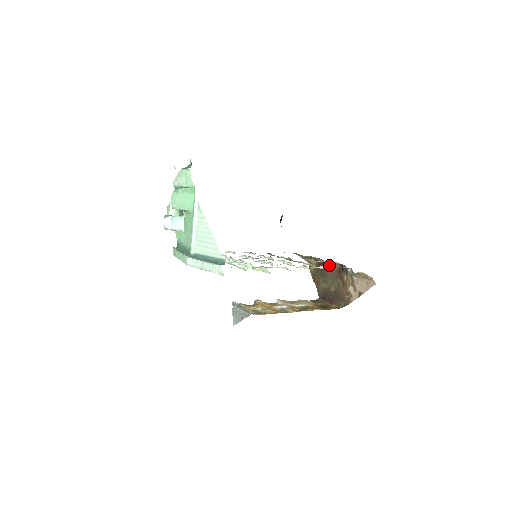
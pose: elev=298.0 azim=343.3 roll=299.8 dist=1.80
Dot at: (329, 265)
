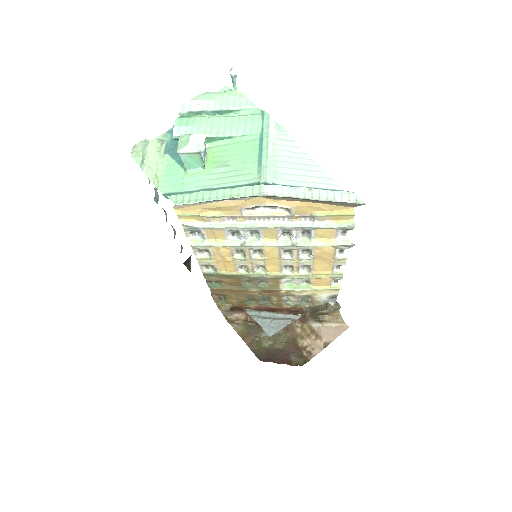
Dot at: occluded
